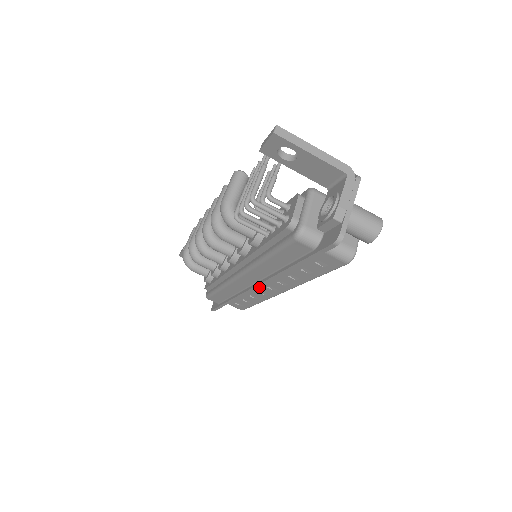
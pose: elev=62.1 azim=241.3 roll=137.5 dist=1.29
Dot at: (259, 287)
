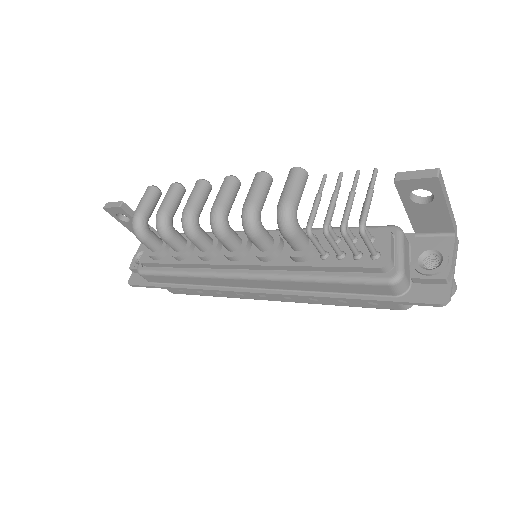
Dot at: occluded
